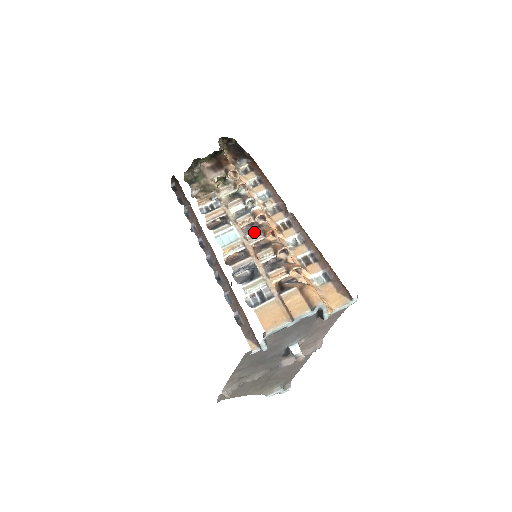
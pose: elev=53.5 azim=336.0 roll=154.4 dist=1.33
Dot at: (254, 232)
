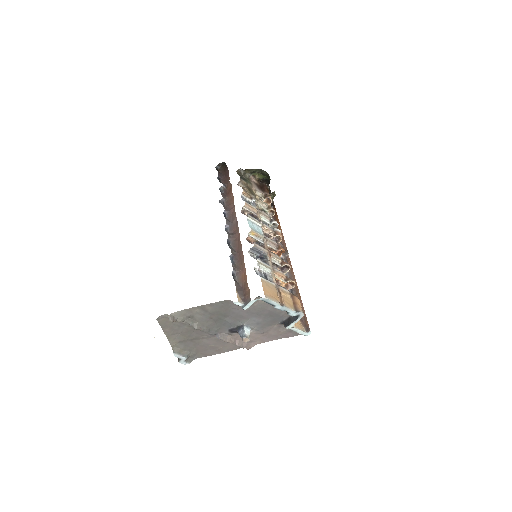
Dot at: (273, 241)
